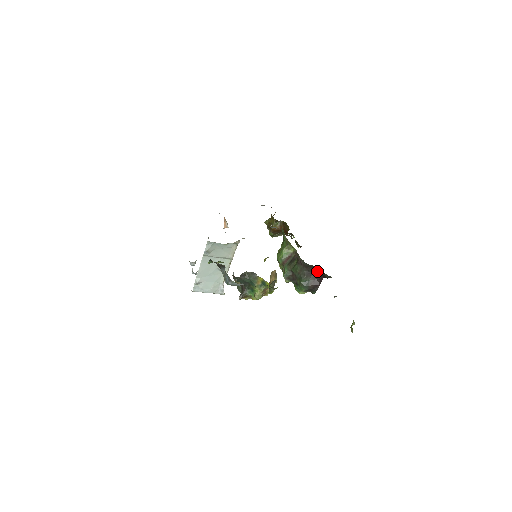
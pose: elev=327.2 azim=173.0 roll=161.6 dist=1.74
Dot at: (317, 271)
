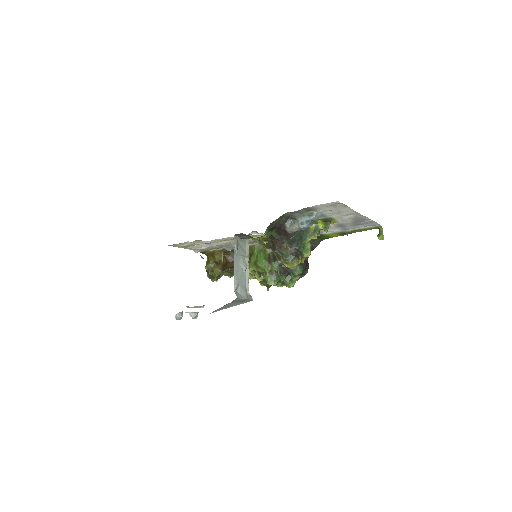
Dot at: occluded
